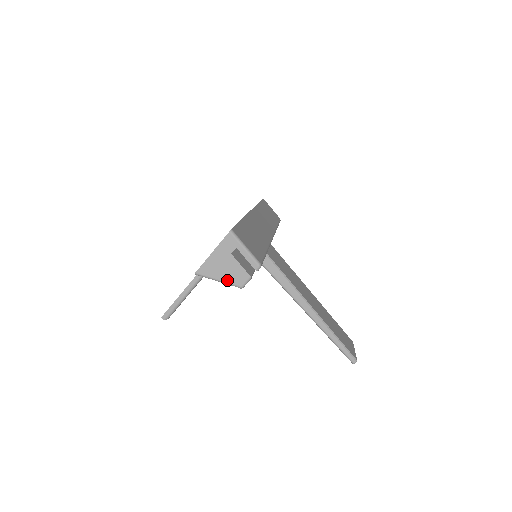
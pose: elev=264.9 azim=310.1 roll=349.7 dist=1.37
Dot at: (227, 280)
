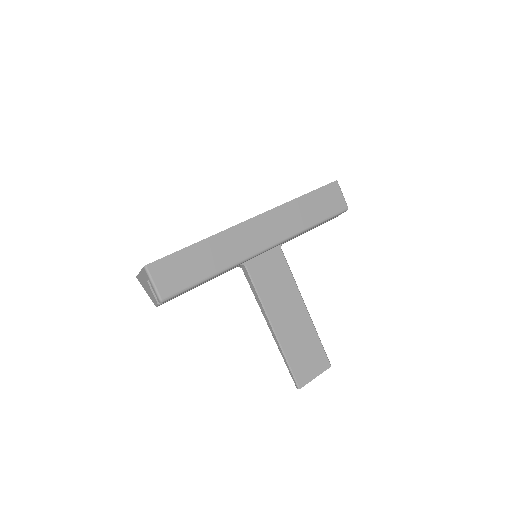
Dot at: (149, 295)
